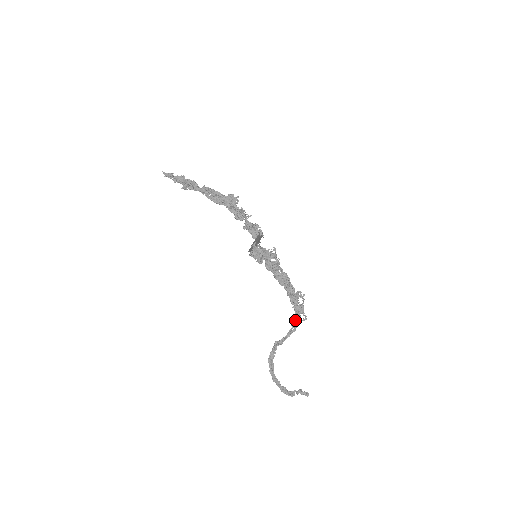
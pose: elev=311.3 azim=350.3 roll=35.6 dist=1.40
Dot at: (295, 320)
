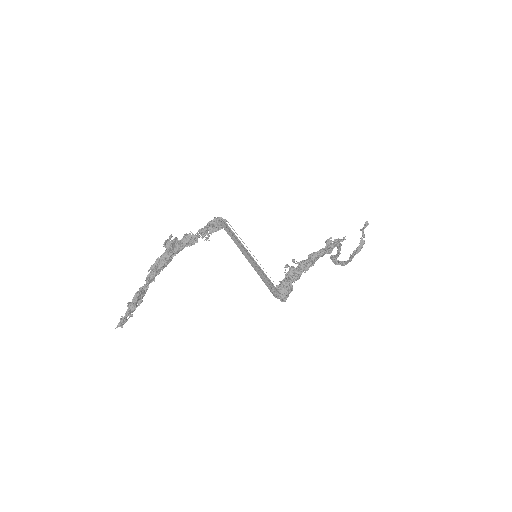
Dot at: (337, 247)
